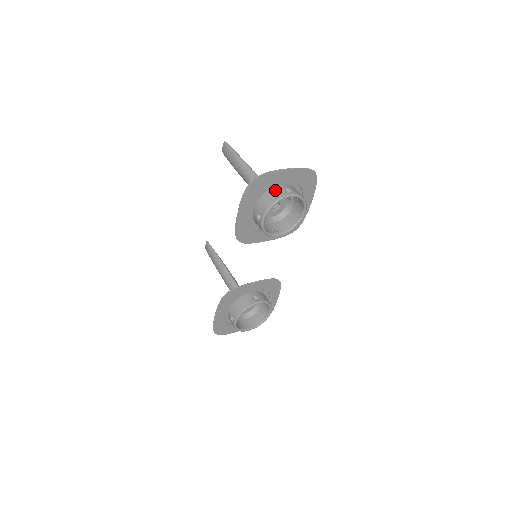
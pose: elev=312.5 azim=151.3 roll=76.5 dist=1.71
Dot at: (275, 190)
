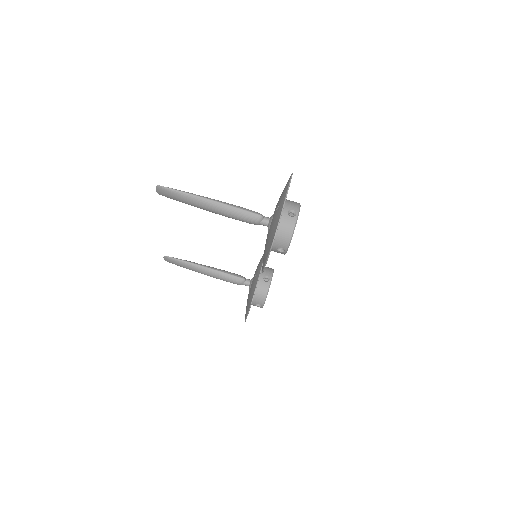
Dot at: (282, 221)
